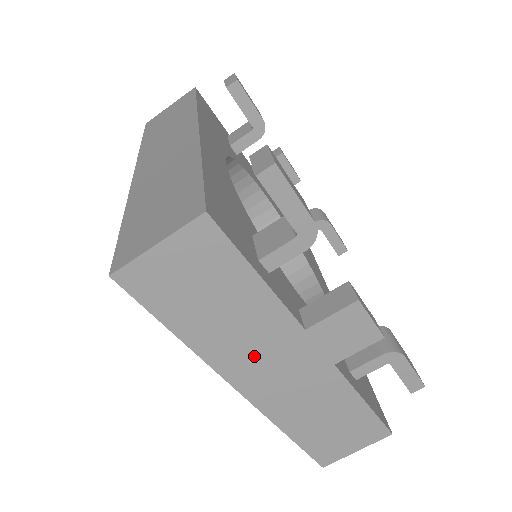
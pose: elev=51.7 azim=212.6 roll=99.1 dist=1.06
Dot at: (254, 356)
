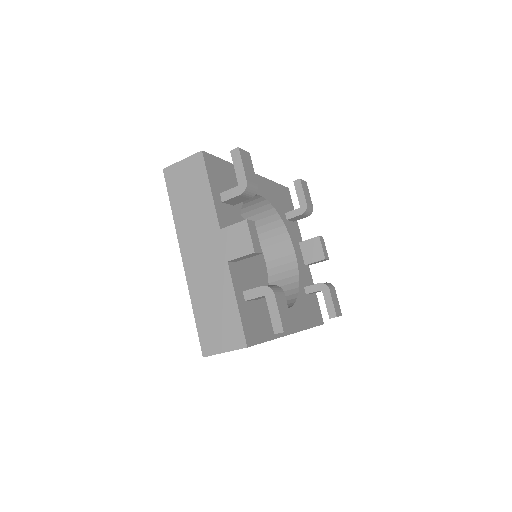
Dot at: (195, 237)
